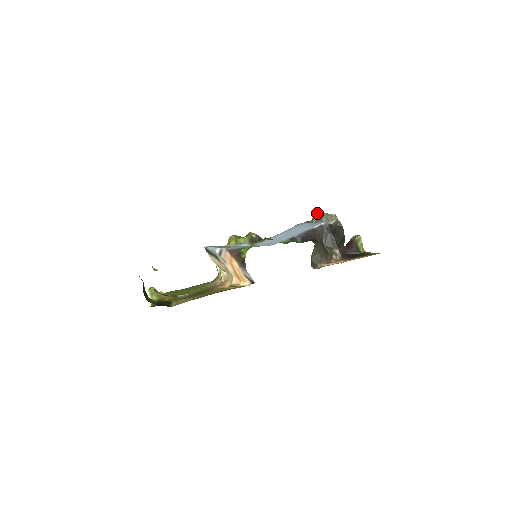
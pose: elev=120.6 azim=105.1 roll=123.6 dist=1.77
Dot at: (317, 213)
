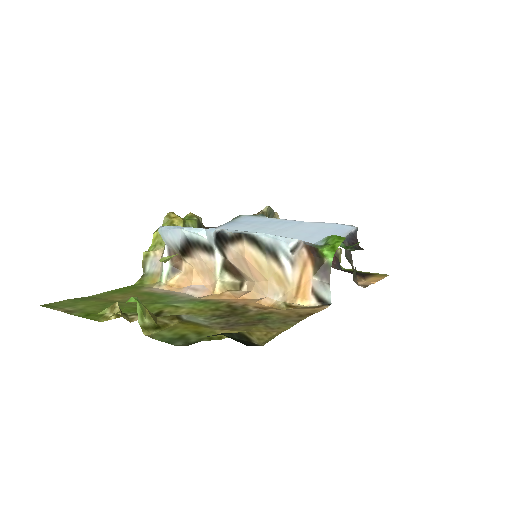
Dot at: (269, 207)
